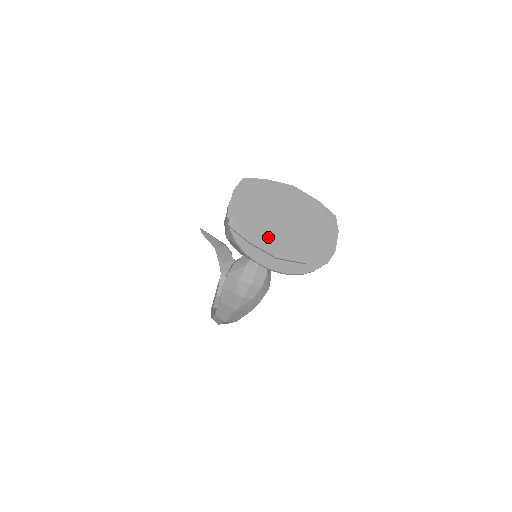
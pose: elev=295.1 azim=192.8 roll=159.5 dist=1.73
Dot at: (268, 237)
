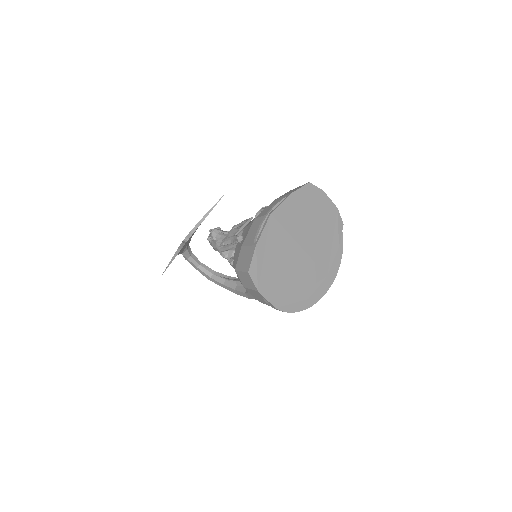
Dot at: (309, 276)
